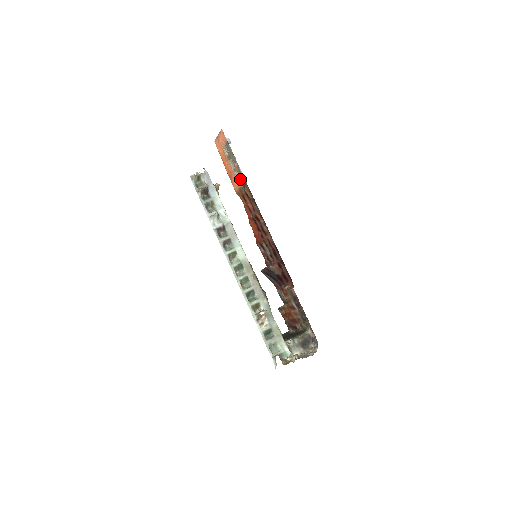
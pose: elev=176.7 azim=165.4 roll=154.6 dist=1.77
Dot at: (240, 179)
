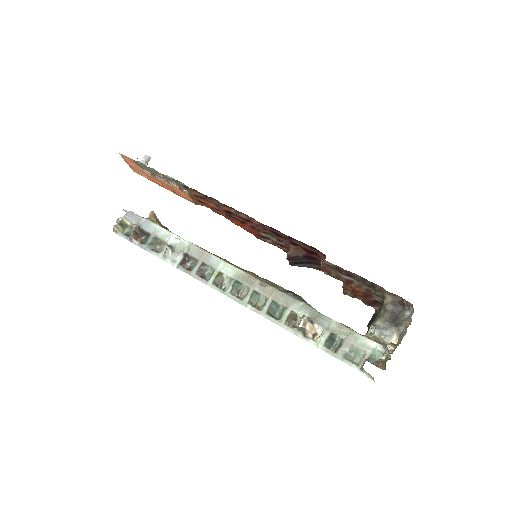
Dot at: (178, 186)
